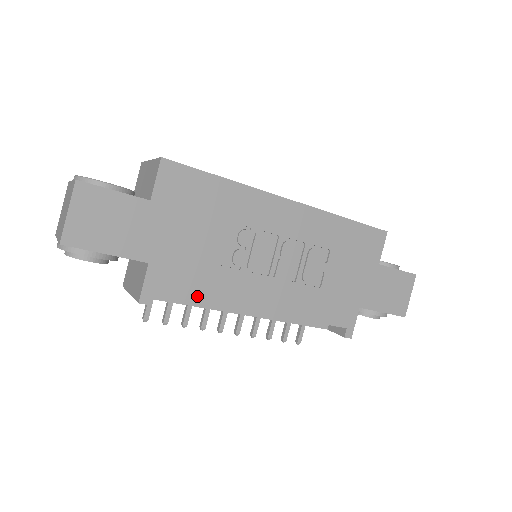
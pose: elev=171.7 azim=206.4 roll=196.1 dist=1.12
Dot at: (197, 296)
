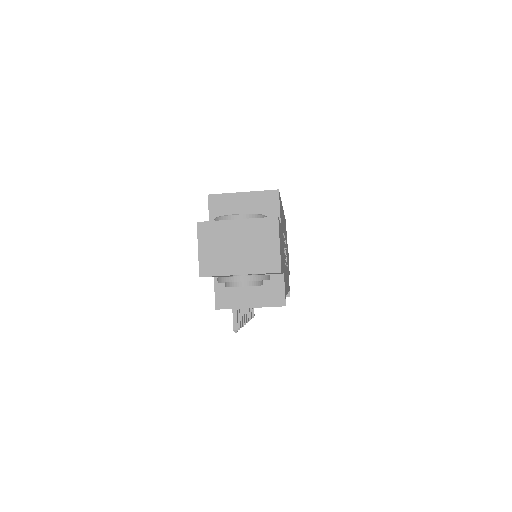
Dot at: (286, 291)
